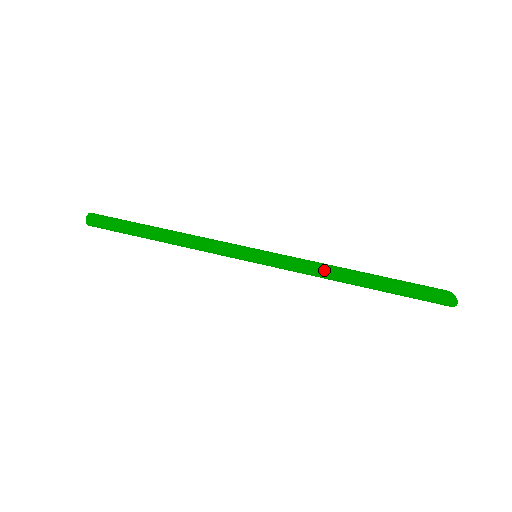
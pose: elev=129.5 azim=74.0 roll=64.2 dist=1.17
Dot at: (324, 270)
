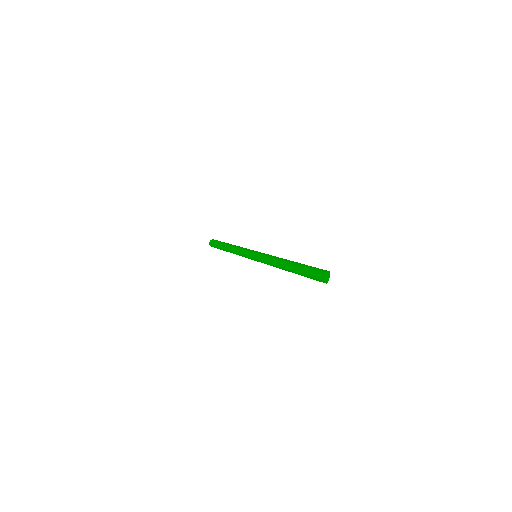
Dot at: (275, 259)
